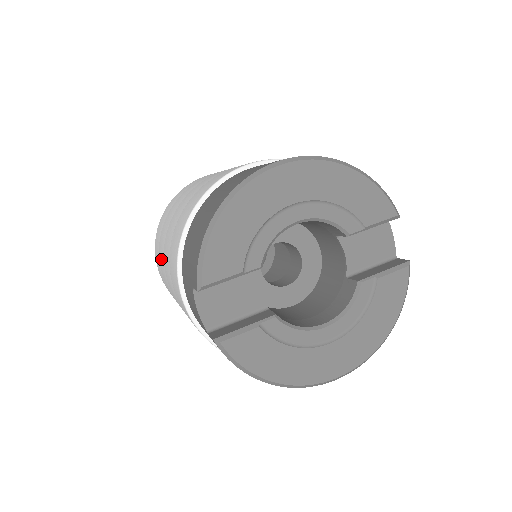
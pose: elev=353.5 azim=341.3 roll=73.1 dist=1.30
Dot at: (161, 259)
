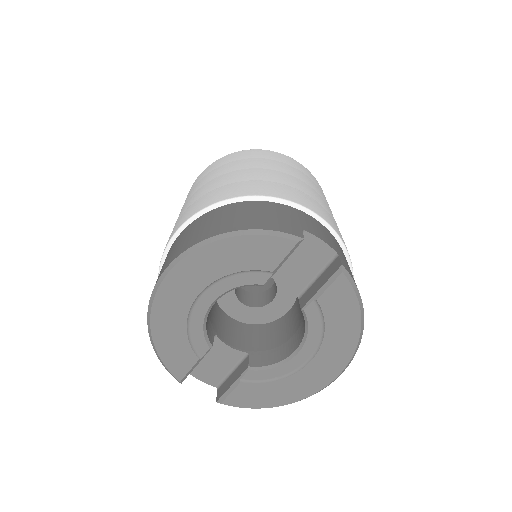
Dot at: occluded
